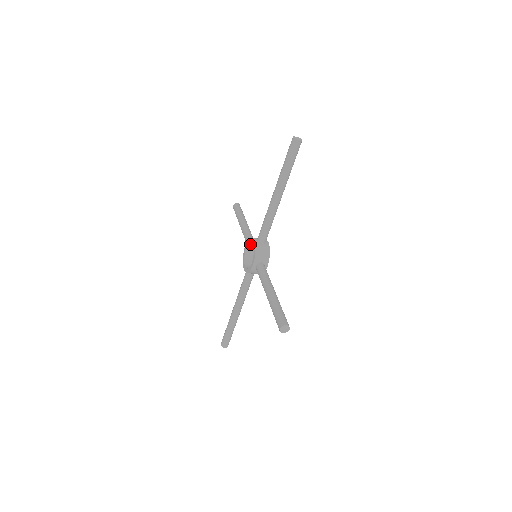
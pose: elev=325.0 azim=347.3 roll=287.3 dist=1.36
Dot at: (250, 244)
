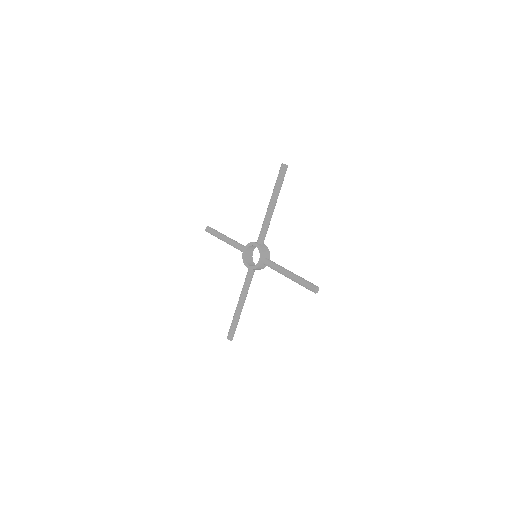
Dot at: (248, 249)
